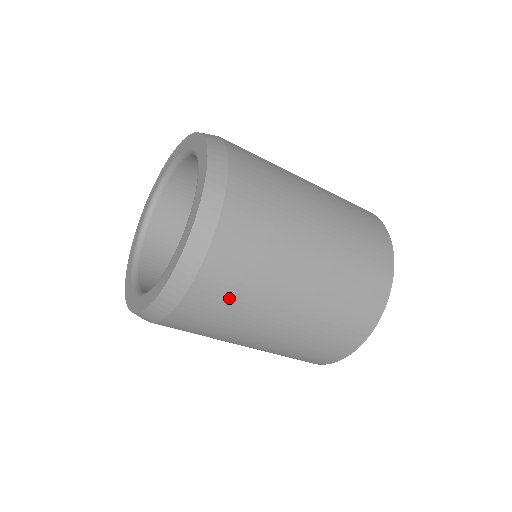
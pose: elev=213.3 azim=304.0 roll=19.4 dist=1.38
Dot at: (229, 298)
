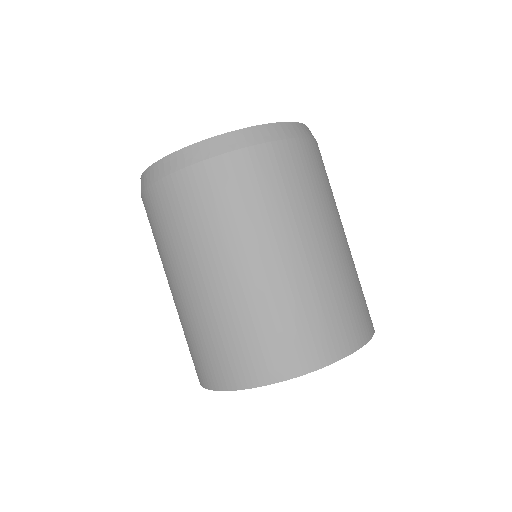
Dot at: (319, 176)
